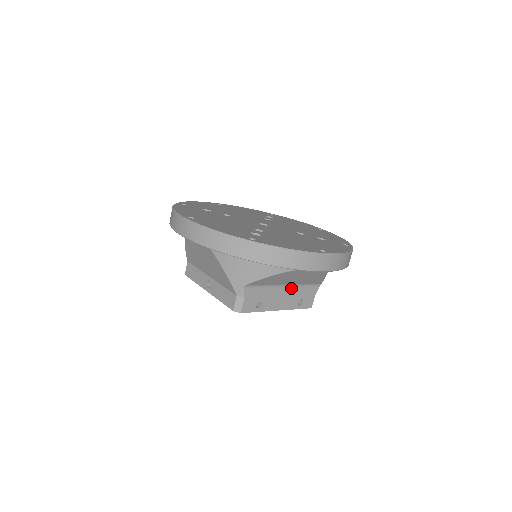
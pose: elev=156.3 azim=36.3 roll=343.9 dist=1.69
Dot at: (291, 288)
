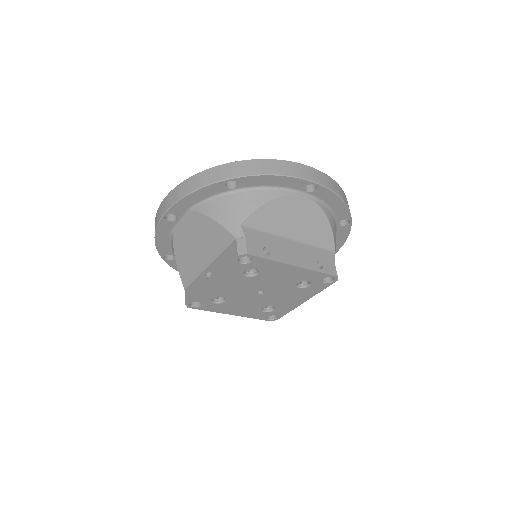
Dot at: (300, 245)
